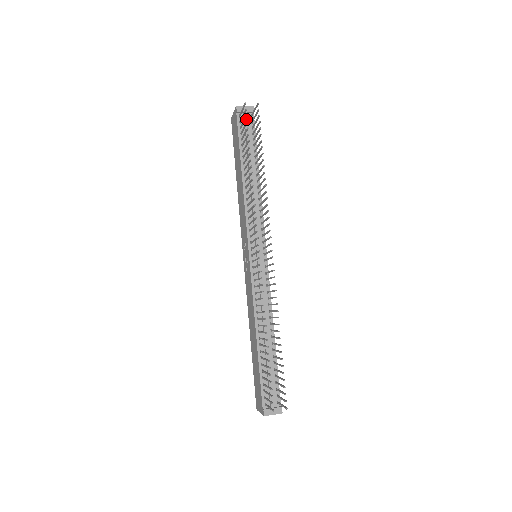
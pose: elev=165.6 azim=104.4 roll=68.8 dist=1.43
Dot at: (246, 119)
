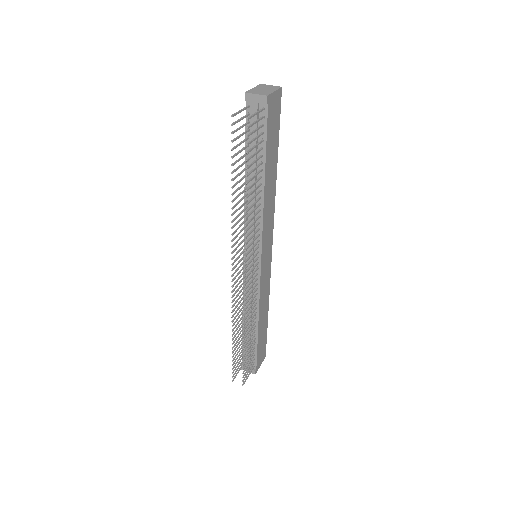
Dot at: occluded
